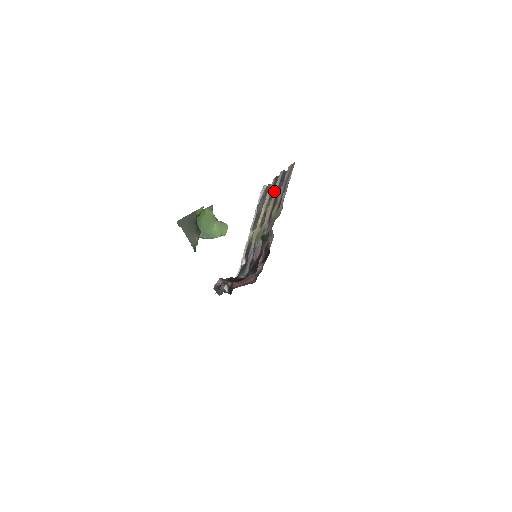
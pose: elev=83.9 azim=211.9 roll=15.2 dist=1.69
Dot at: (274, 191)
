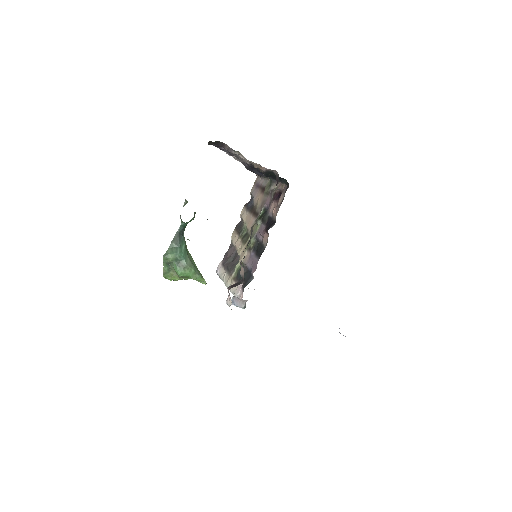
Dot at: (244, 219)
